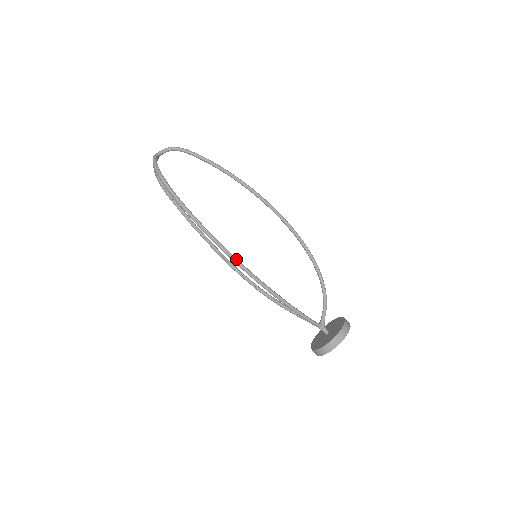
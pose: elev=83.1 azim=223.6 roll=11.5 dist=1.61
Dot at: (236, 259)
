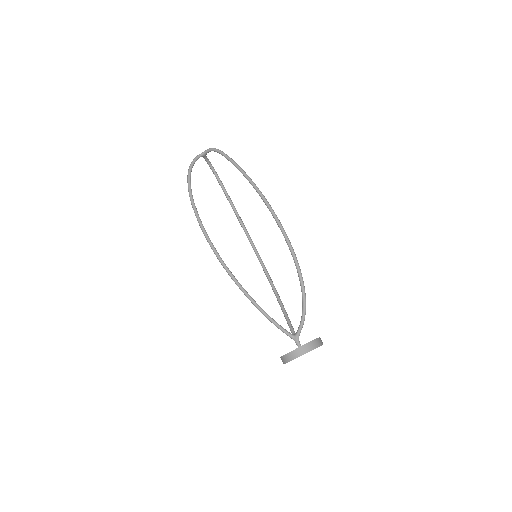
Dot at: (218, 257)
